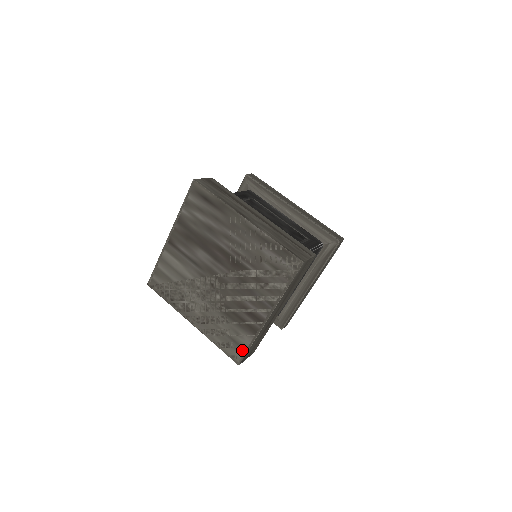
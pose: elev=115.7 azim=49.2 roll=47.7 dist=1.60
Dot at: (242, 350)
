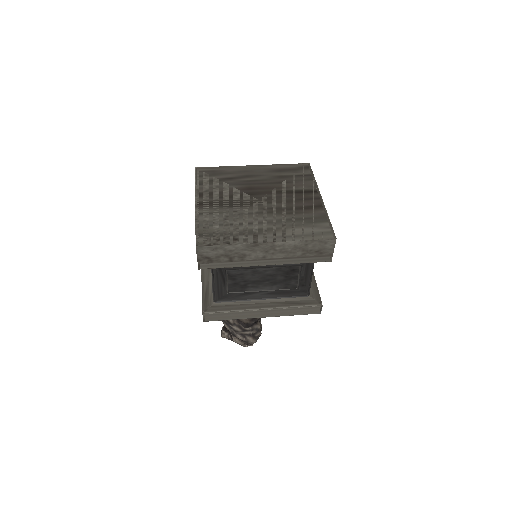
Dot at: (327, 227)
